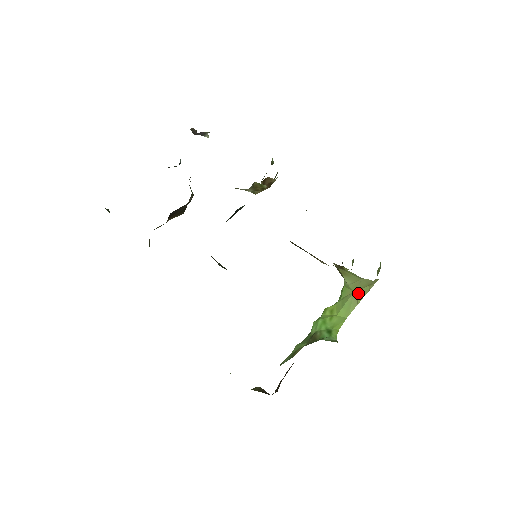
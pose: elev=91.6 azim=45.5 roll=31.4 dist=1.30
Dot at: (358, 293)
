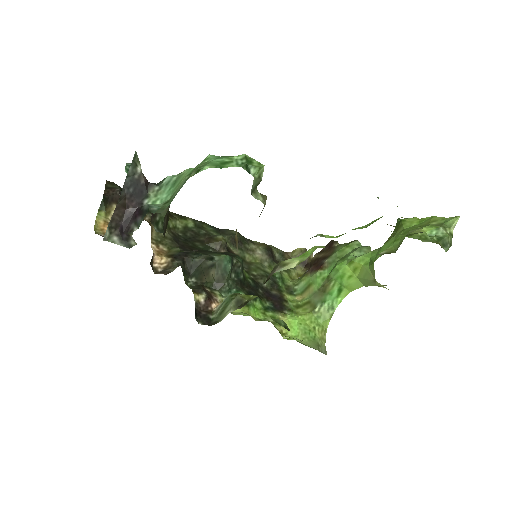
Dot at: (379, 284)
